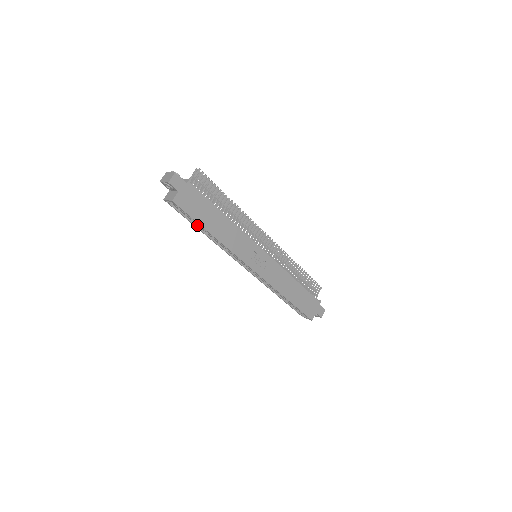
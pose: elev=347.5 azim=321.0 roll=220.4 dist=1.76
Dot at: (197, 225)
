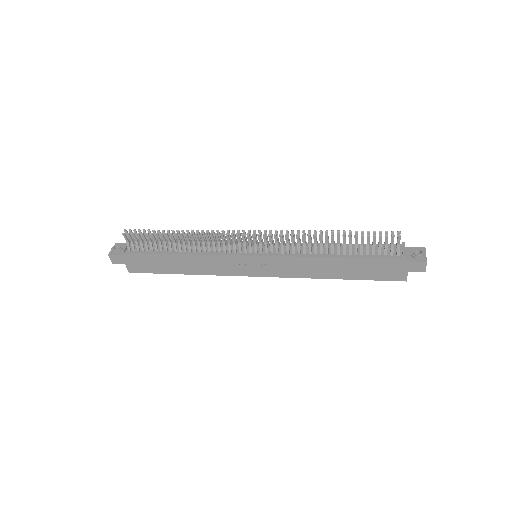
Dot at: occluded
